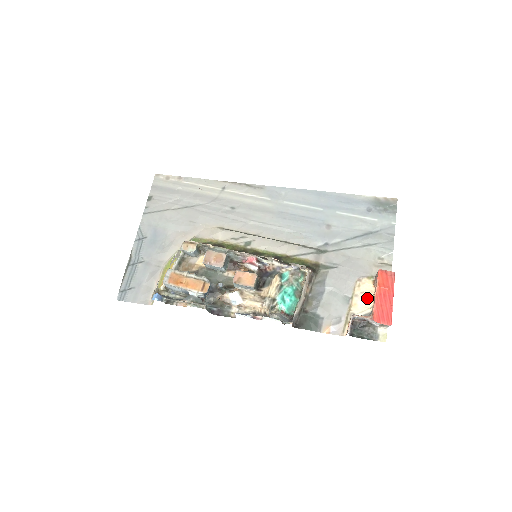
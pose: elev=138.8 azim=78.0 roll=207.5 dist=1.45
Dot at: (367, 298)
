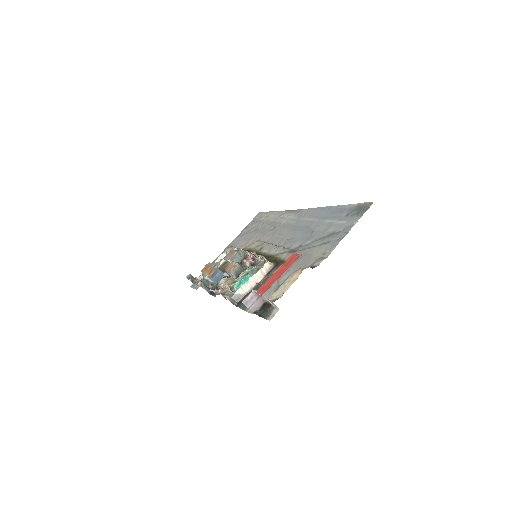
Dot at: (288, 285)
